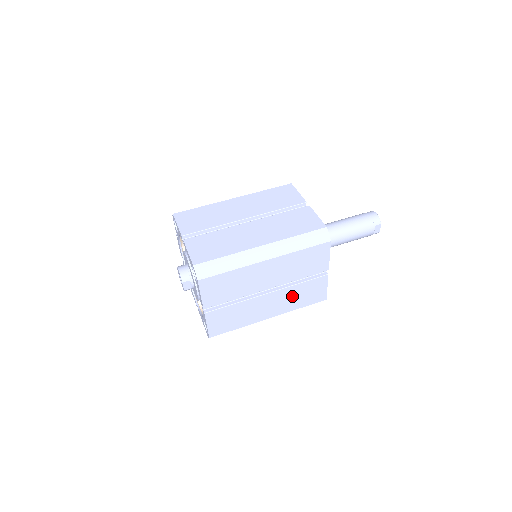
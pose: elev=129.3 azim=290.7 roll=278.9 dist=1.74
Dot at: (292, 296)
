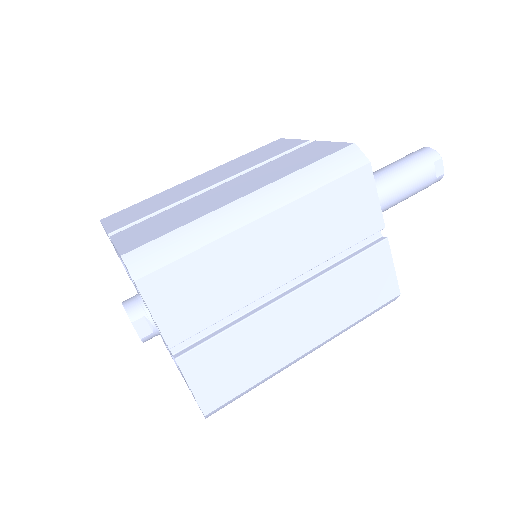
Dot at: (336, 295)
